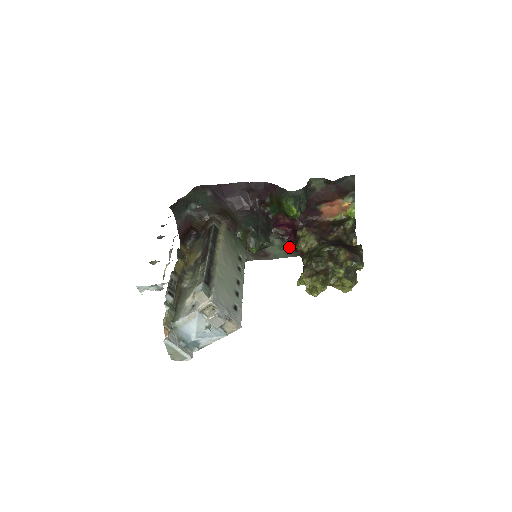
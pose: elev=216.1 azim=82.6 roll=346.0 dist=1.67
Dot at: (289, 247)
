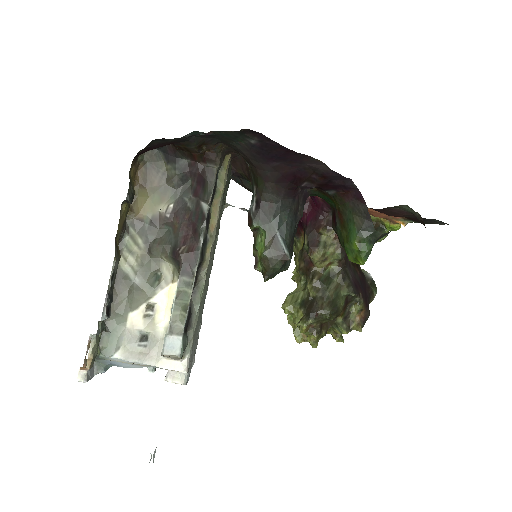
Dot at: occluded
